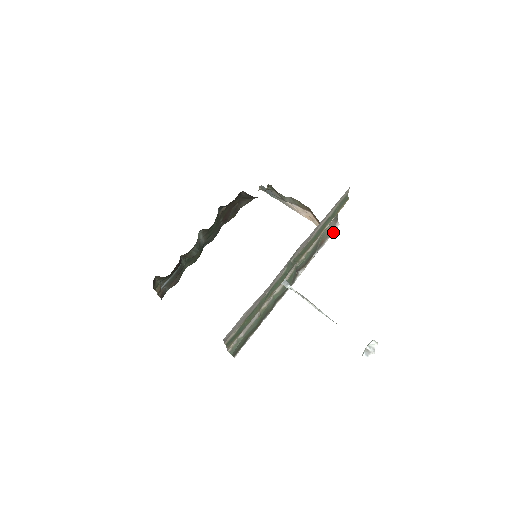
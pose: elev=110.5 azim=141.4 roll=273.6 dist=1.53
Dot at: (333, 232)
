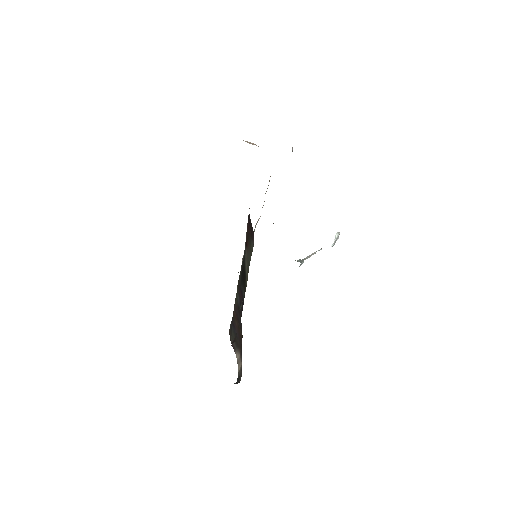
Dot at: occluded
